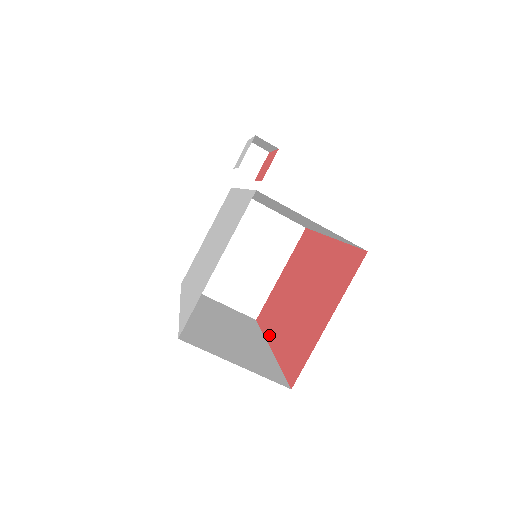
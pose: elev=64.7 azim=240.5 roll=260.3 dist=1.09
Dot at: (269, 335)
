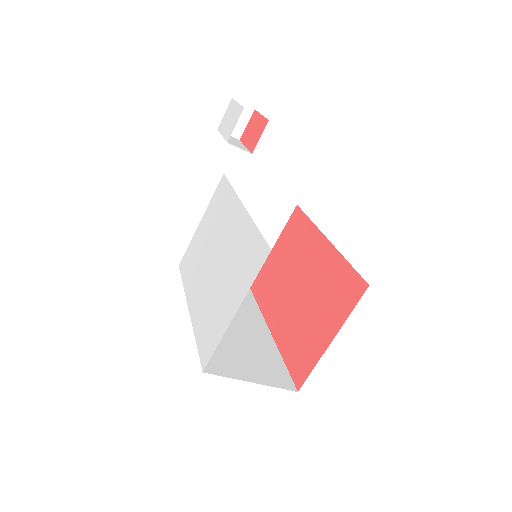
Dot at: (267, 317)
